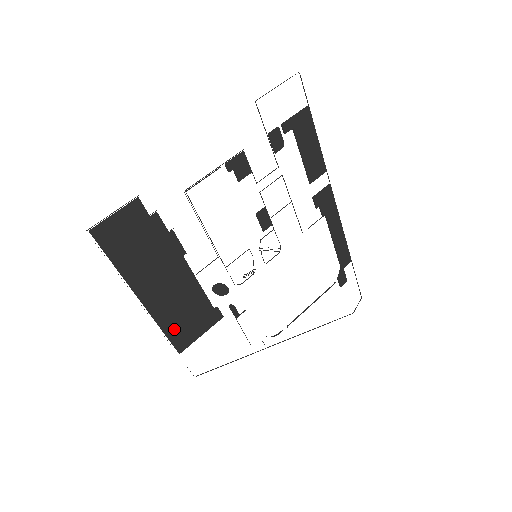
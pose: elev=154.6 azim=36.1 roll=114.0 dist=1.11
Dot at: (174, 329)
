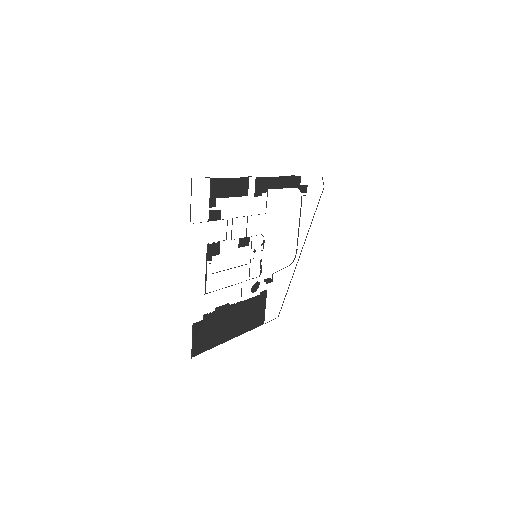
Dot at: (253, 323)
